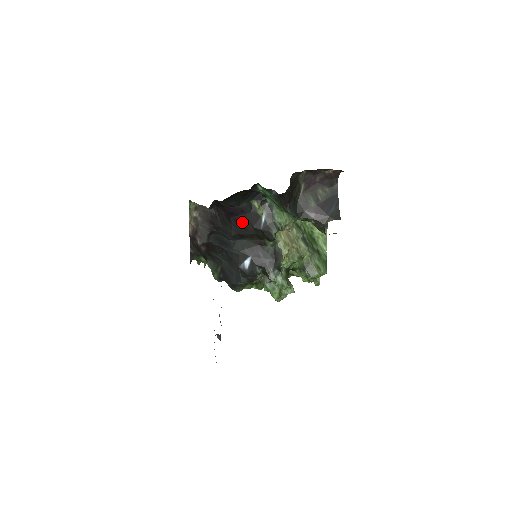
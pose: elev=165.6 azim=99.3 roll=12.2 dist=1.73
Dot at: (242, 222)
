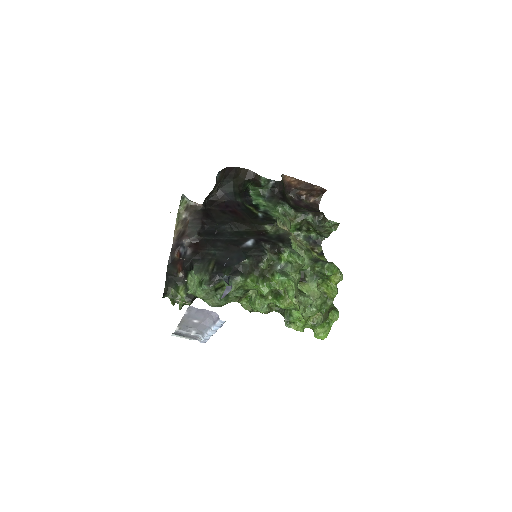
Dot at: (239, 214)
